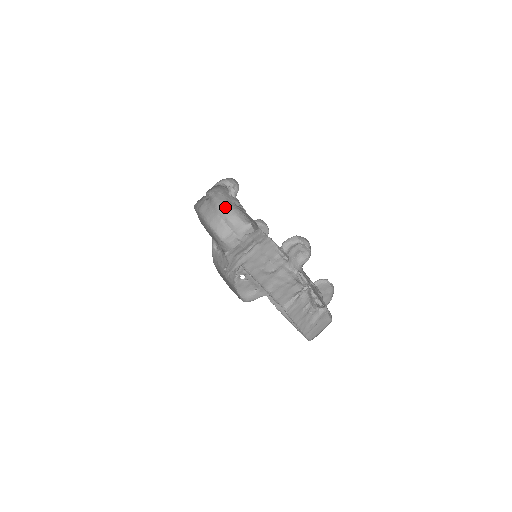
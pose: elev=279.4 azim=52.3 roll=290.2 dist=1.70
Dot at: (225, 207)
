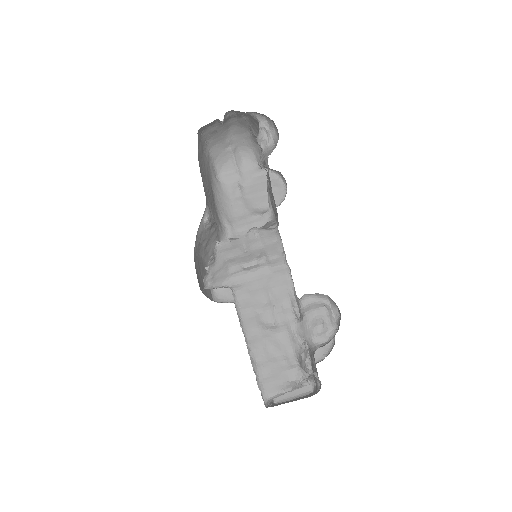
Dot at: (242, 132)
